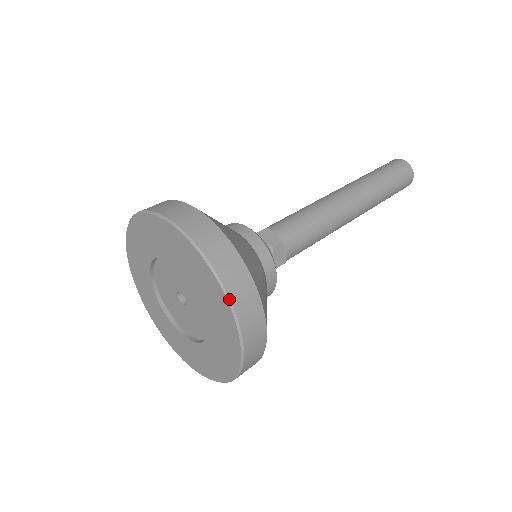
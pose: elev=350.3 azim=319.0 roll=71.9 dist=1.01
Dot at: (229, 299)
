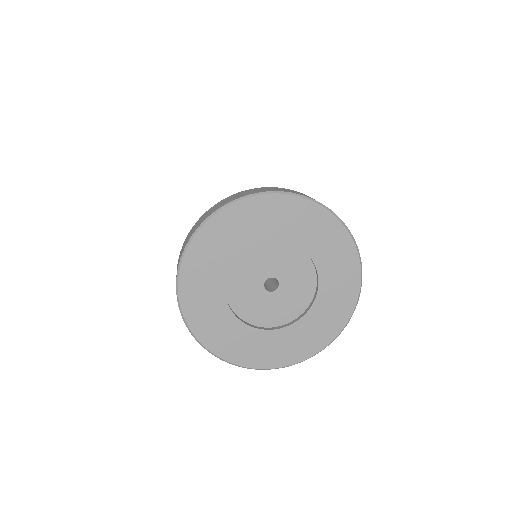
Dot at: occluded
